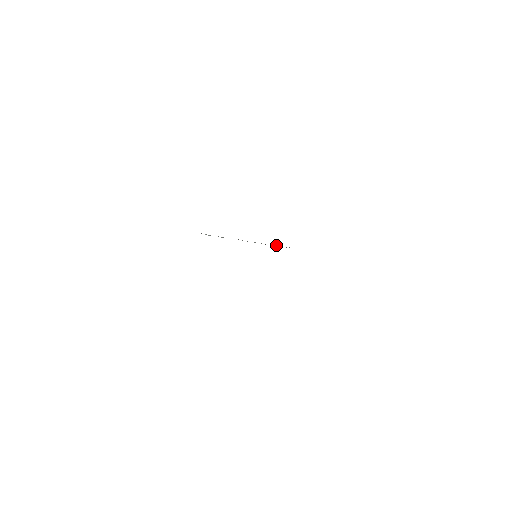
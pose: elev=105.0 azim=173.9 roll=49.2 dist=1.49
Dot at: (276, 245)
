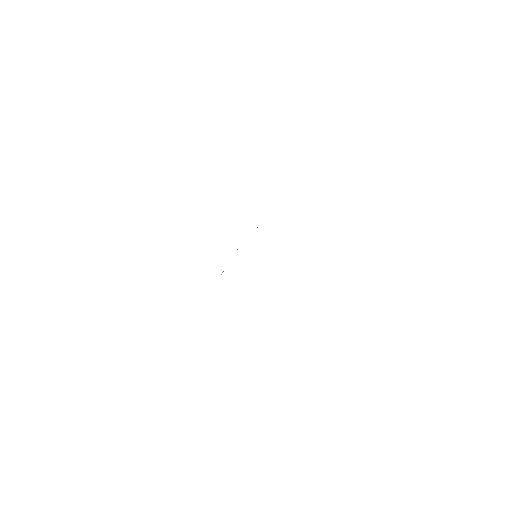
Dot at: occluded
